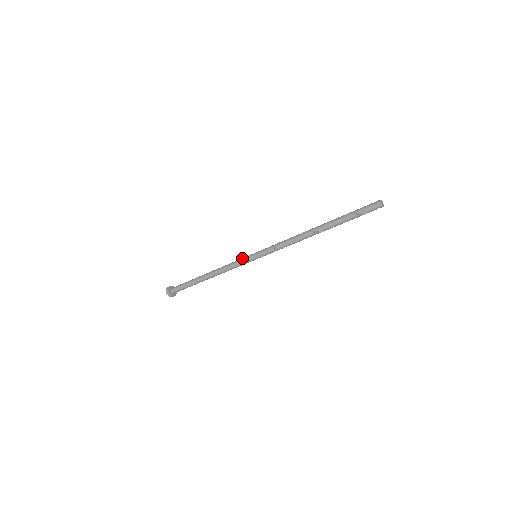
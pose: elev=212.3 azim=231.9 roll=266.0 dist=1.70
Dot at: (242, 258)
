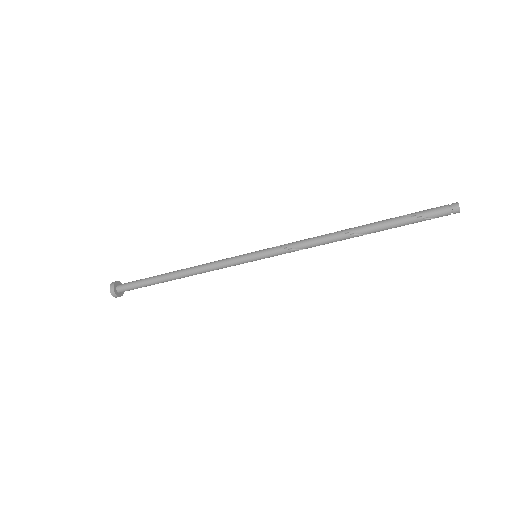
Dot at: (235, 256)
